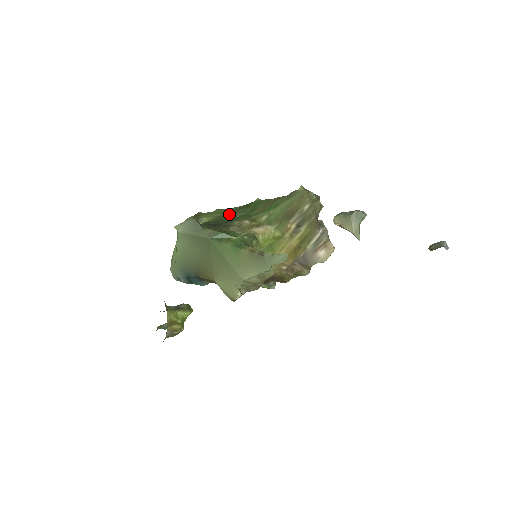
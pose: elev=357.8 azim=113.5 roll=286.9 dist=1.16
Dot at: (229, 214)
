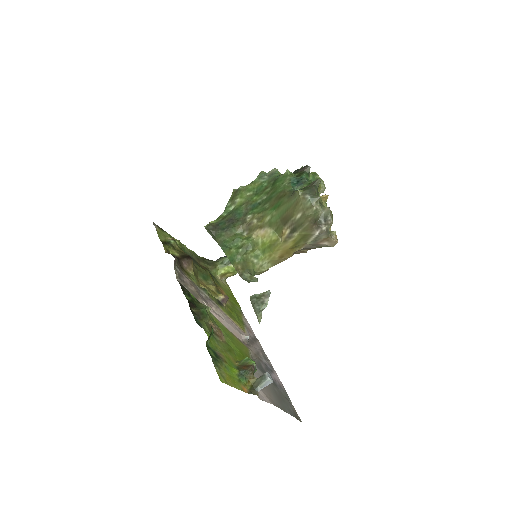
Dot at: (258, 194)
